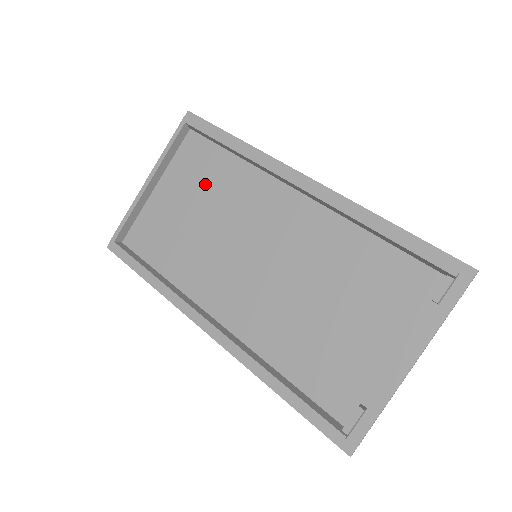
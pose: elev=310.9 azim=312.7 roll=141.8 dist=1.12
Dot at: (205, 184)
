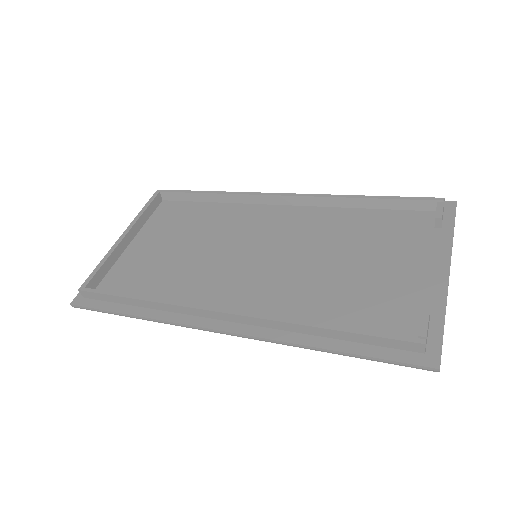
Dot at: (187, 226)
